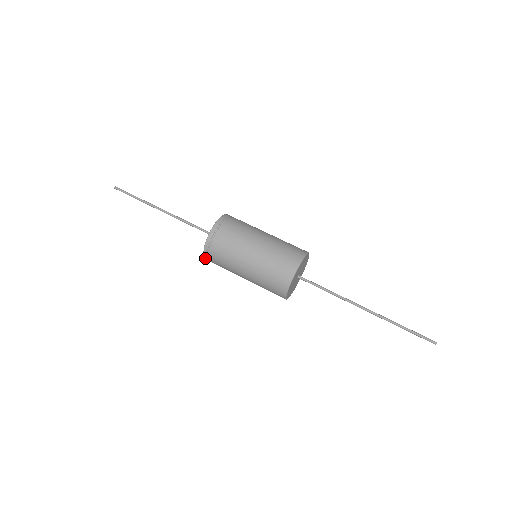
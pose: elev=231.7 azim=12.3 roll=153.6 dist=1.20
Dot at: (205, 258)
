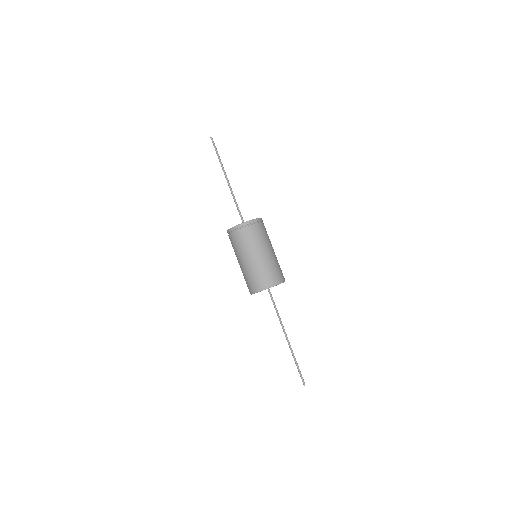
Dot at: (235, 227)
